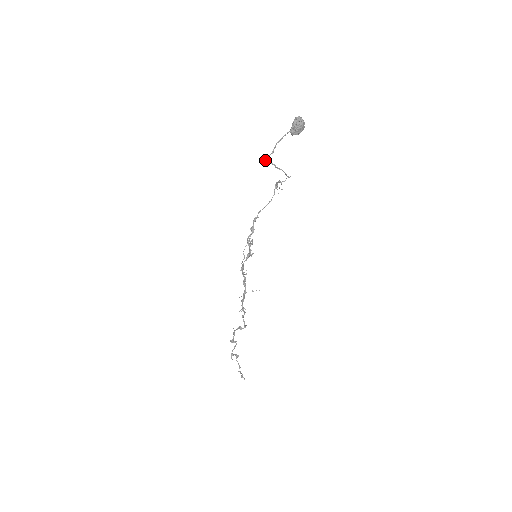
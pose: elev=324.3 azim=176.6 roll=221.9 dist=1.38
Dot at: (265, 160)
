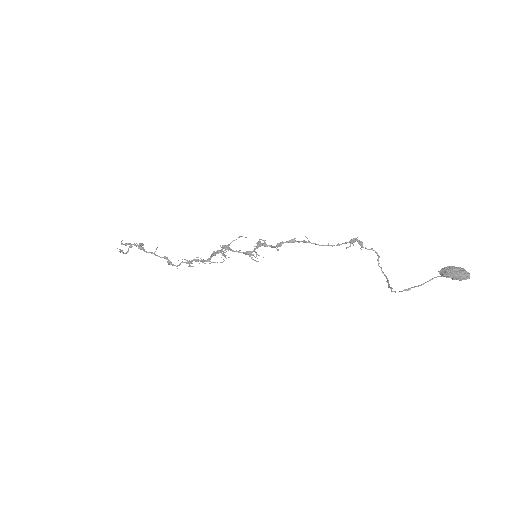
Dot at: (392, 291)
